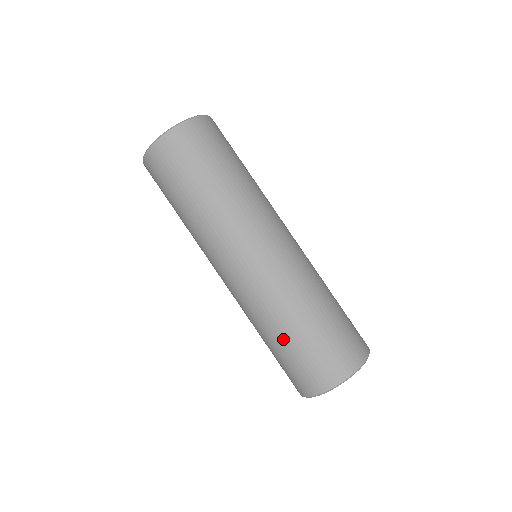
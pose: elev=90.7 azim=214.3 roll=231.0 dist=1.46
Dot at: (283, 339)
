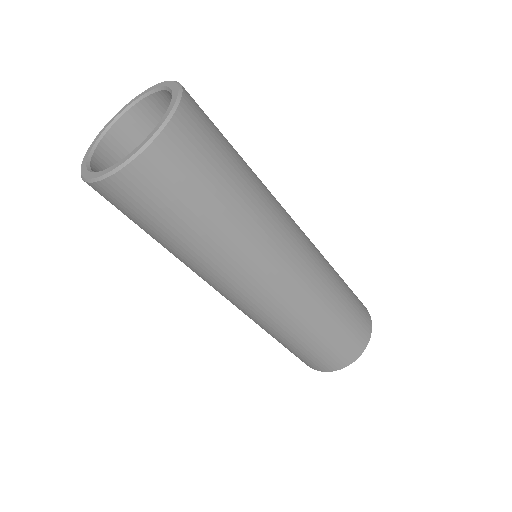
Dot at: (292, 345)
